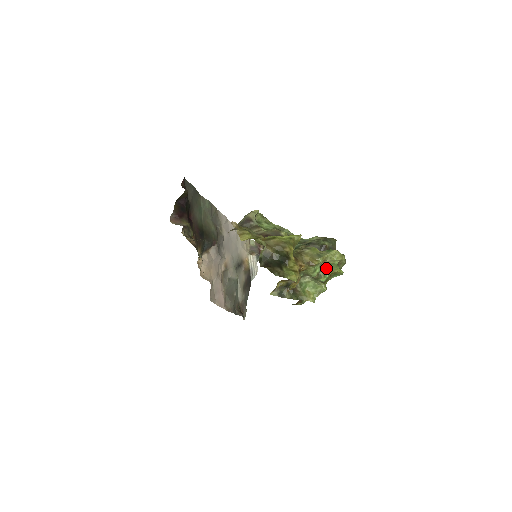
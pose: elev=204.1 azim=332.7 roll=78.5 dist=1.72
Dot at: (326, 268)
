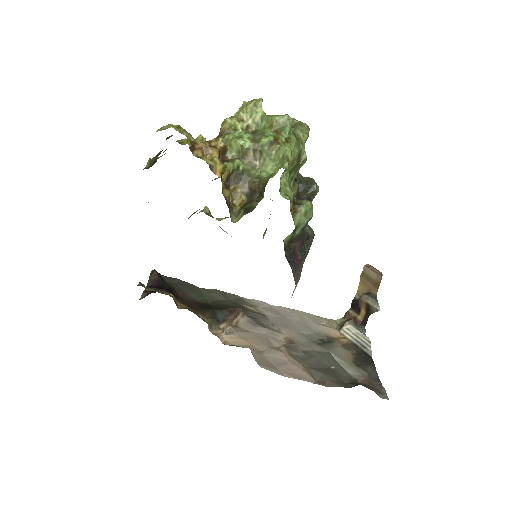
Dot at: (261, 131)
